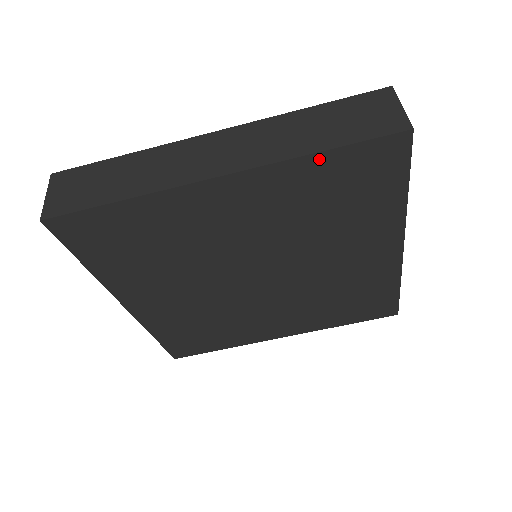
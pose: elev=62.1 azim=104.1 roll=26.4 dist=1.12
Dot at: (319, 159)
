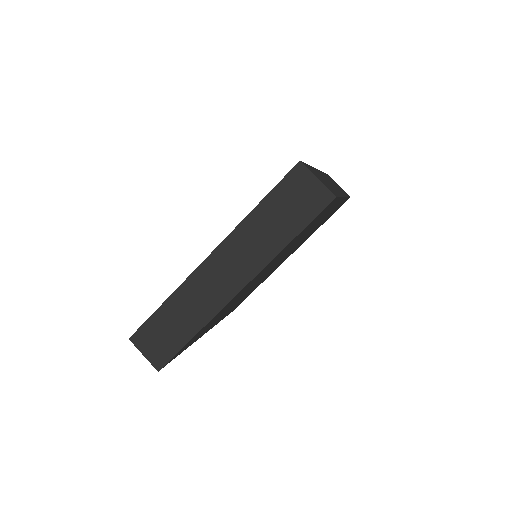
Dot at: occluded
